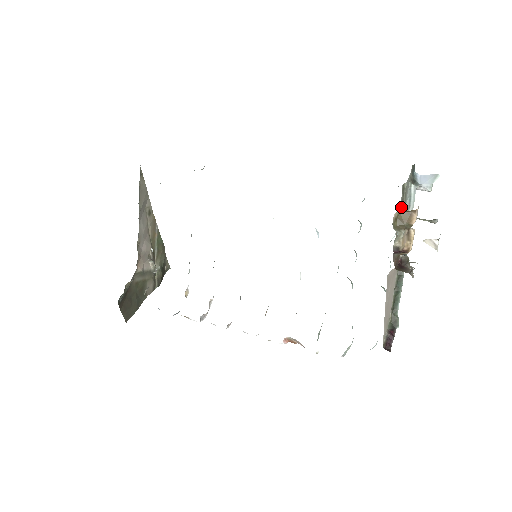
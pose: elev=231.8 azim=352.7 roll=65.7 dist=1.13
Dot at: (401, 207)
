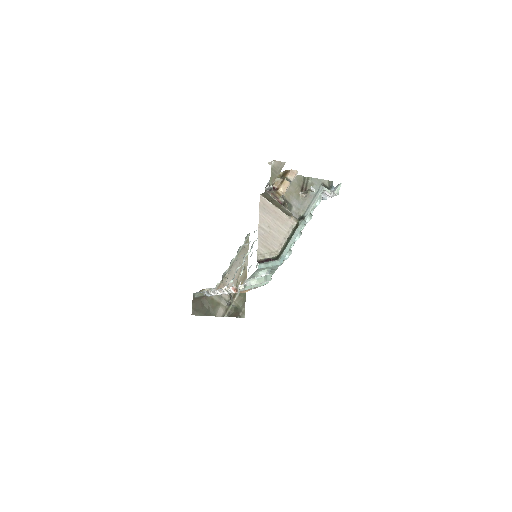
Dot at: (299, 184)
